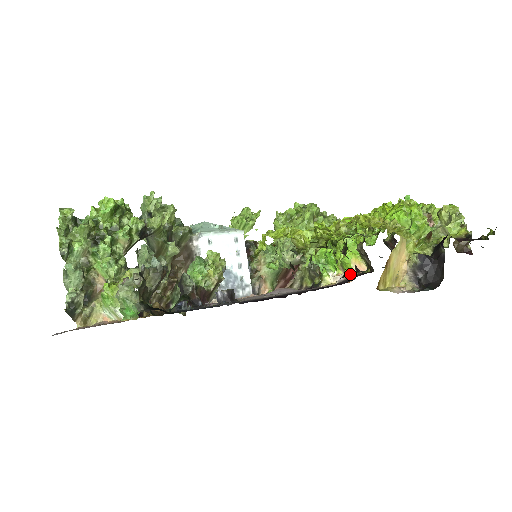
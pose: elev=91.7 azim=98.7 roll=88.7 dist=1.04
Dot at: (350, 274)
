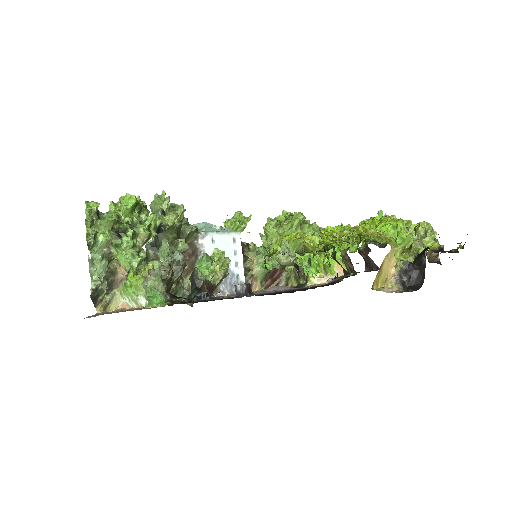
Dot at: (334, 276)
